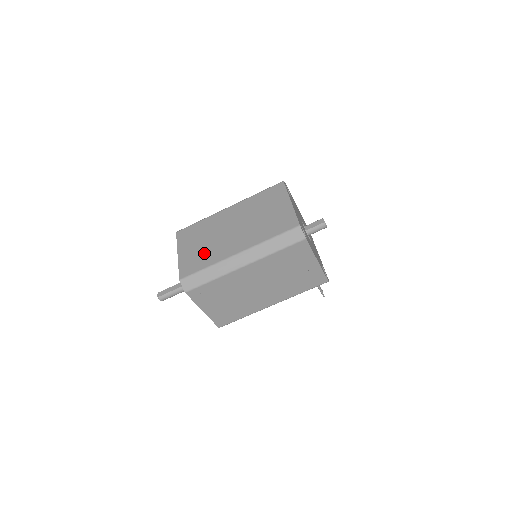
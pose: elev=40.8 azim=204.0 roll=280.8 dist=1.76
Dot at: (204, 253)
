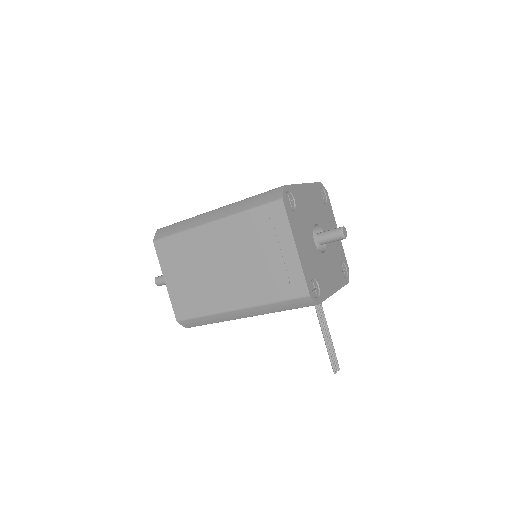
Dot at: occluded
